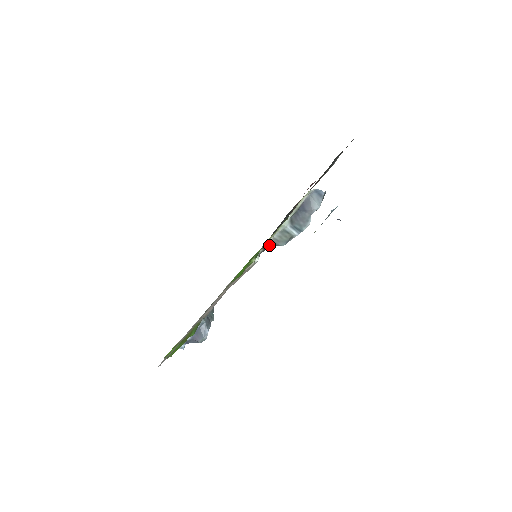
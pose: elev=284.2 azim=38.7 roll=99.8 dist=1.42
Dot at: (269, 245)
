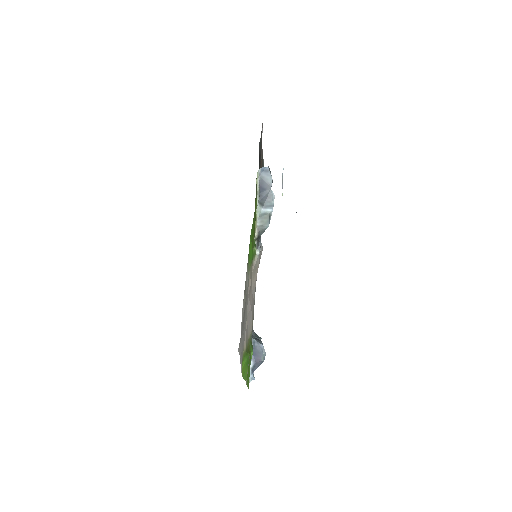
Dot at: (259, 235)
